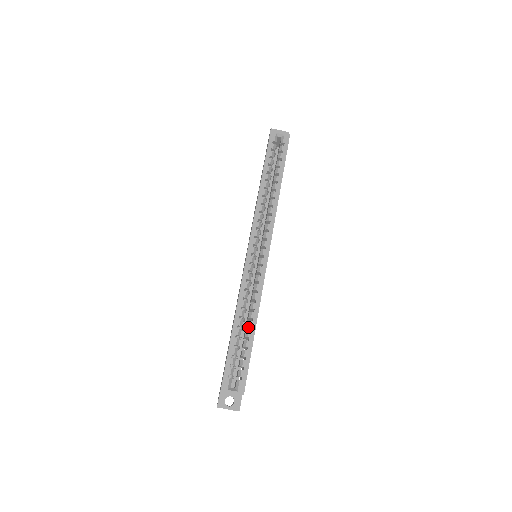
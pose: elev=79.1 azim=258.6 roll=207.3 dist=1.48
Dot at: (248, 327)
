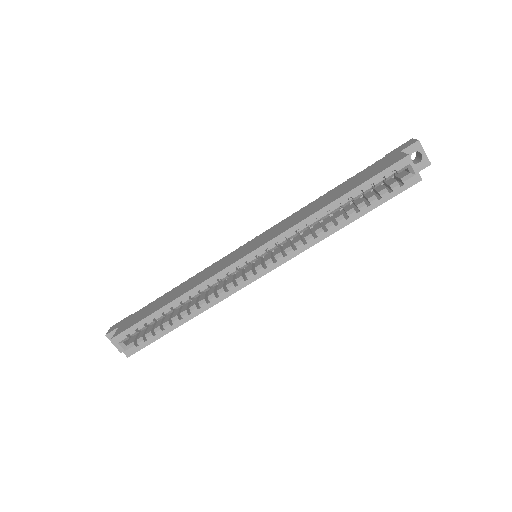
Dot at: (181, 315)
